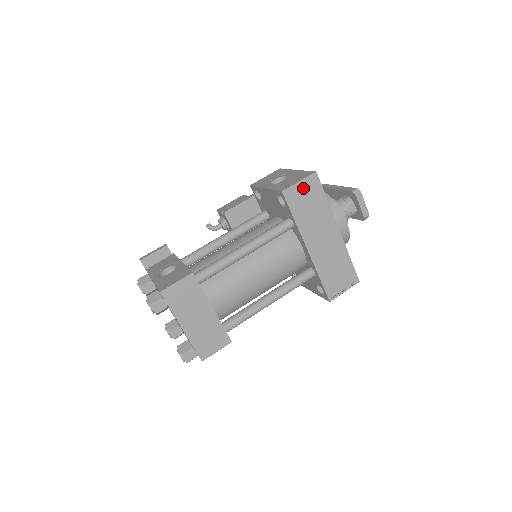
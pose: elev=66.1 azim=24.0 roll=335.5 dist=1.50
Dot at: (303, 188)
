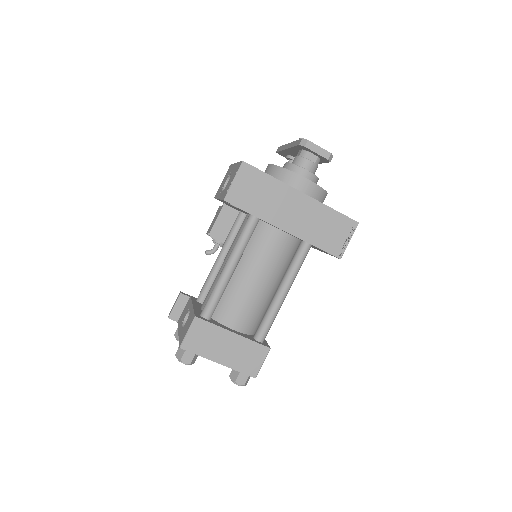
Dot at: (241, 183)
